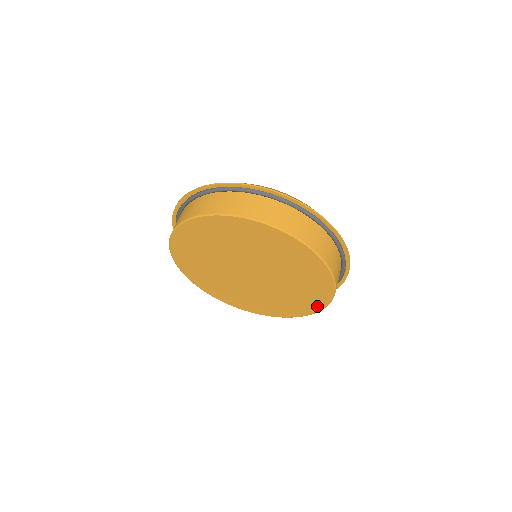
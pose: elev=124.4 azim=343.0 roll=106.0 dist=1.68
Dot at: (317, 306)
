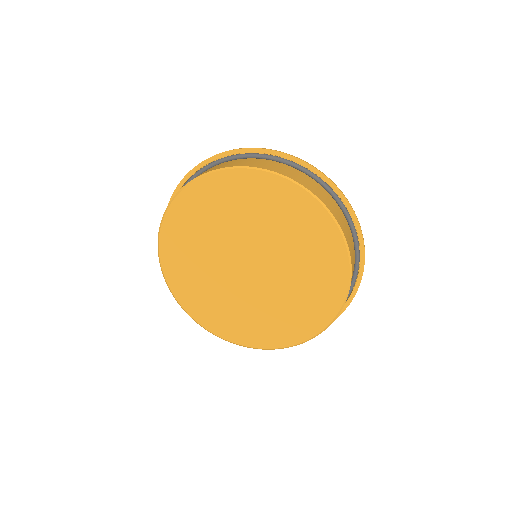
Dot at: (341, 270)
